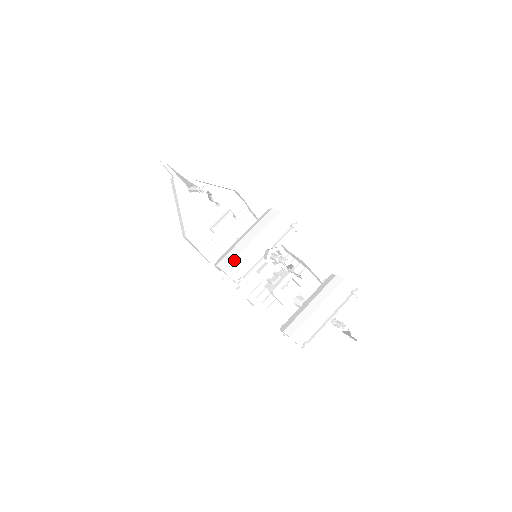
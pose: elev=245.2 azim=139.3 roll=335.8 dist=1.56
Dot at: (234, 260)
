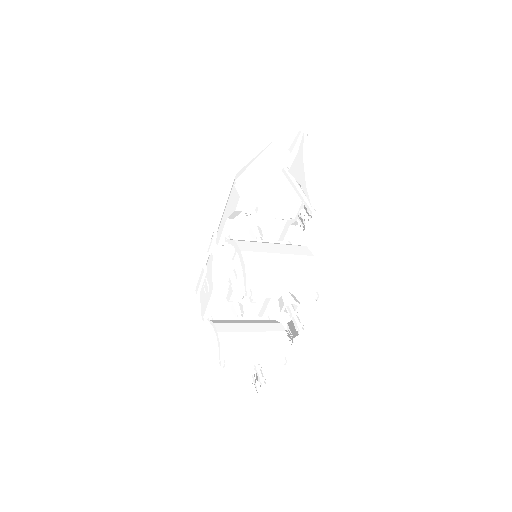
Dot at: (260, 268)
